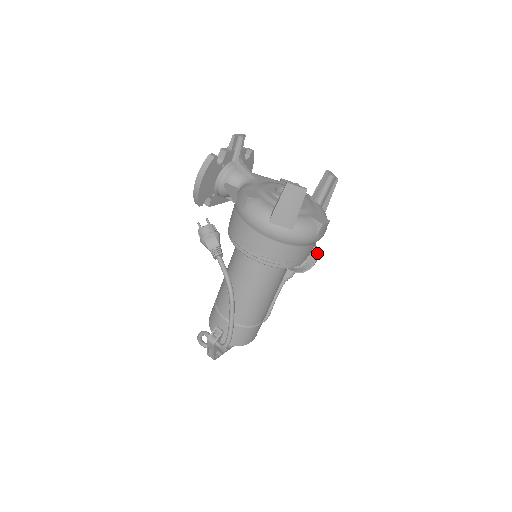
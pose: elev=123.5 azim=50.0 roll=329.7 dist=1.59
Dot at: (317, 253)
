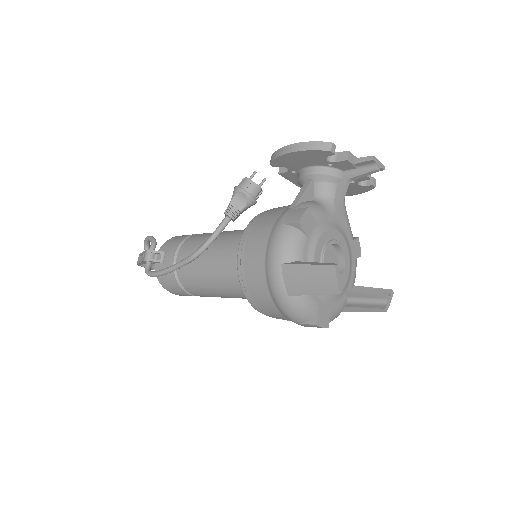
Dot at: occluded
